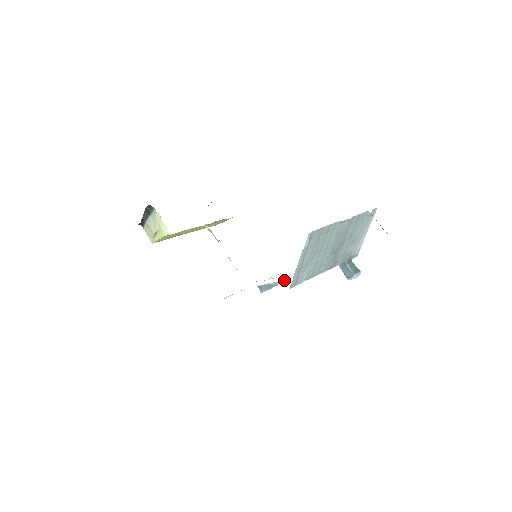
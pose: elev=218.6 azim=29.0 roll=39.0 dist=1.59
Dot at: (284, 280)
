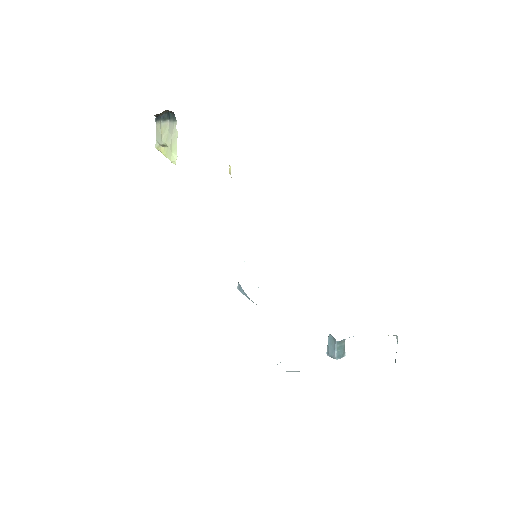
Dot at: occluded
